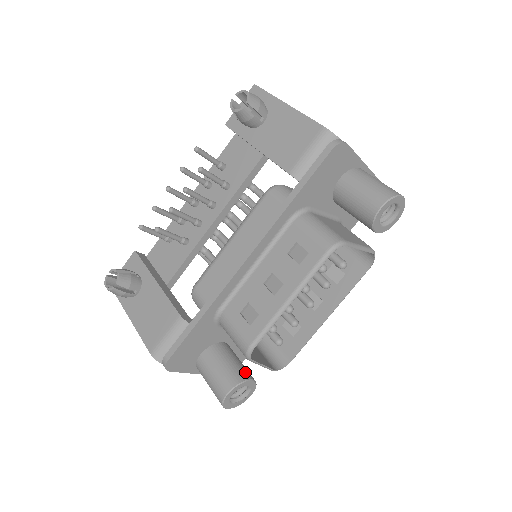
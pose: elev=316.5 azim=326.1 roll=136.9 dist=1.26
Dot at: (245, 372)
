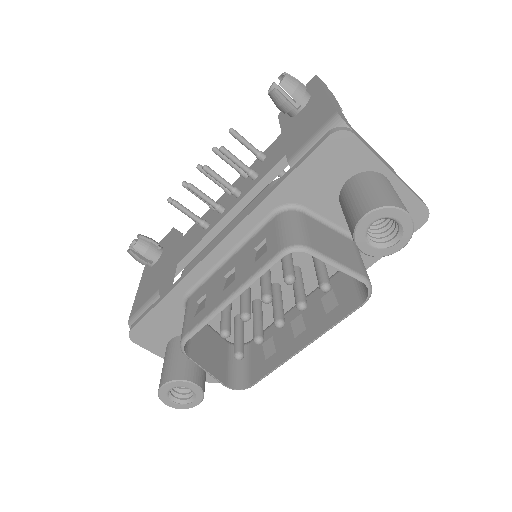
Dot at: (194, 373)
